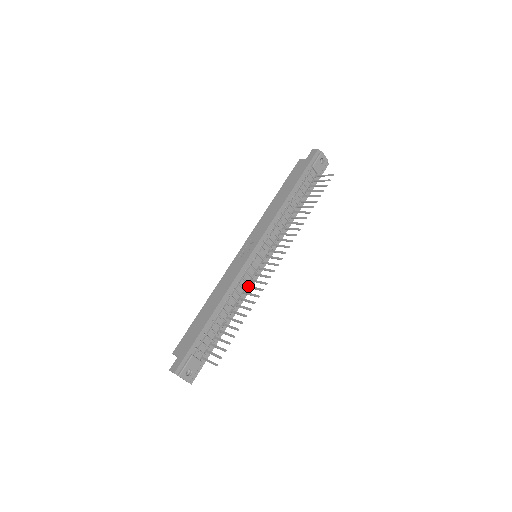
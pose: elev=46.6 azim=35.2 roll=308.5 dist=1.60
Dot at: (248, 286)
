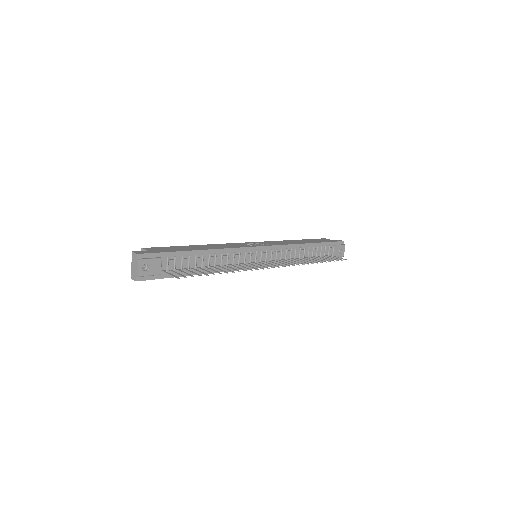
Dot at: (238, 264)
